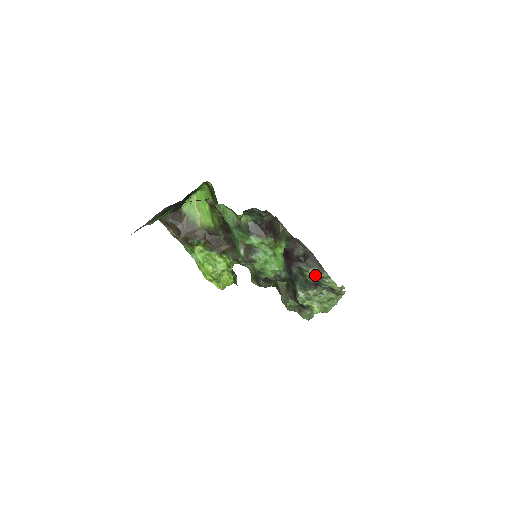
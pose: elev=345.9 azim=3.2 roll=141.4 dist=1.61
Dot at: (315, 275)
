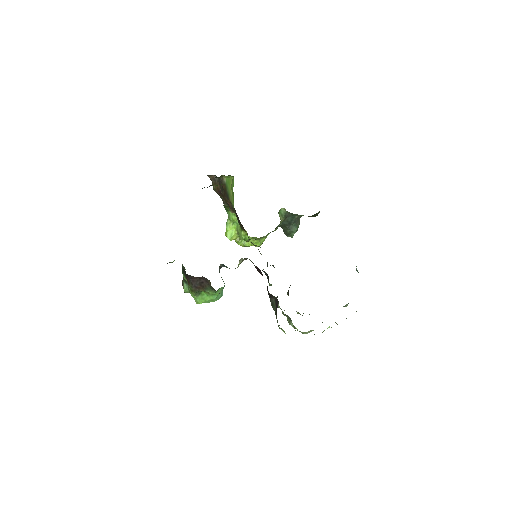
Dot at: occluded
